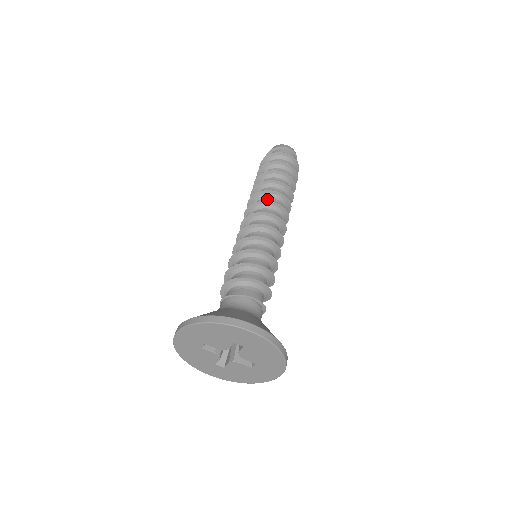
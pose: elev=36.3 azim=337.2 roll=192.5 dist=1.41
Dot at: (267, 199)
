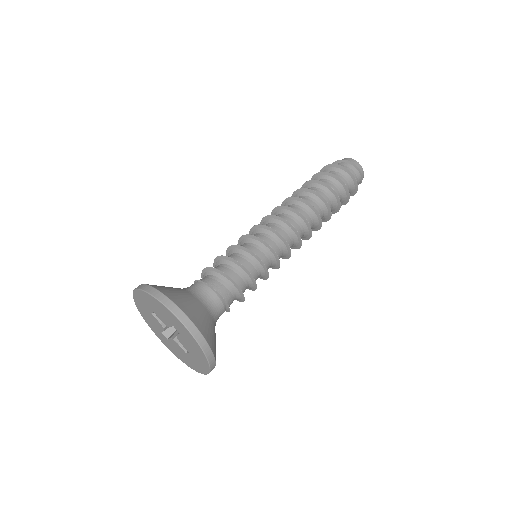
Dot at: (299, 208)
